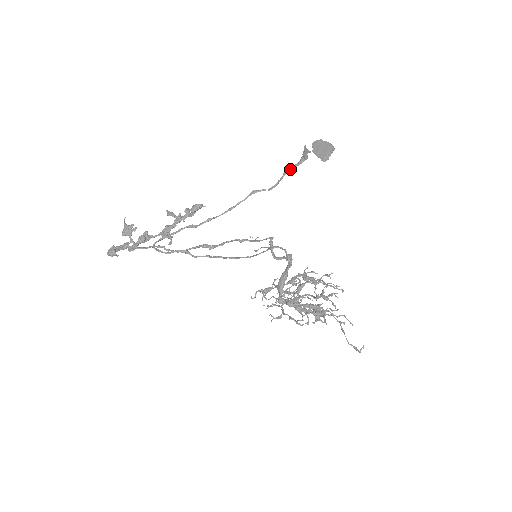
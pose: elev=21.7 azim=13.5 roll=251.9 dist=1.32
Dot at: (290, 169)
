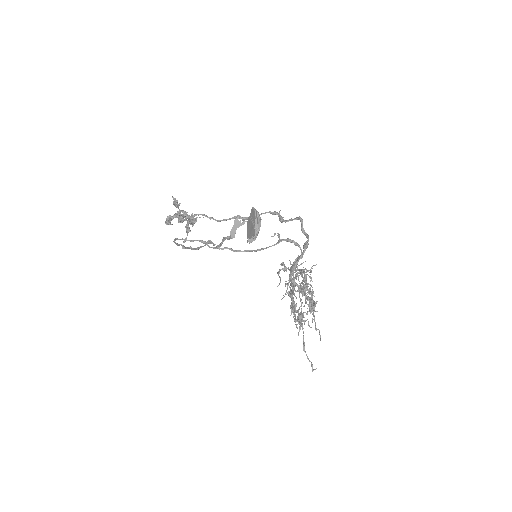
Dot at: (225, 238)
